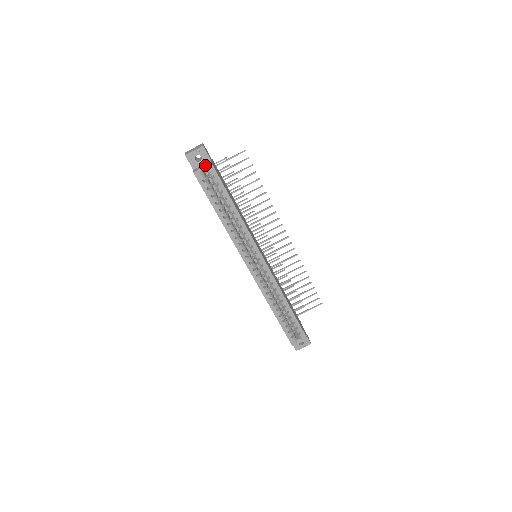
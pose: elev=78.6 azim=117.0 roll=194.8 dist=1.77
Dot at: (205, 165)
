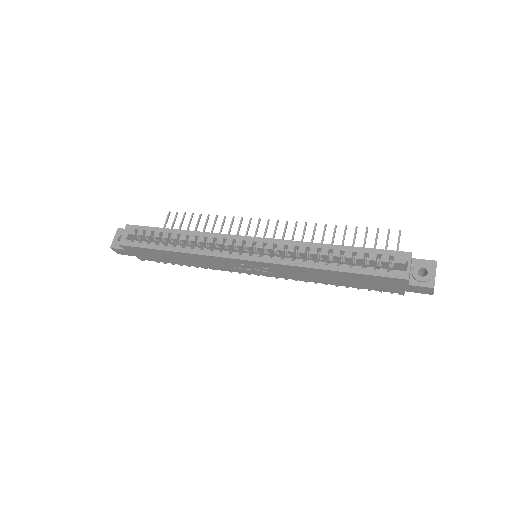
Dot at: (124, 232)
